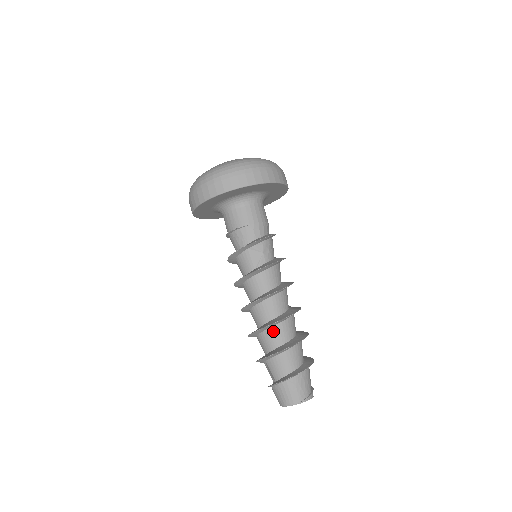
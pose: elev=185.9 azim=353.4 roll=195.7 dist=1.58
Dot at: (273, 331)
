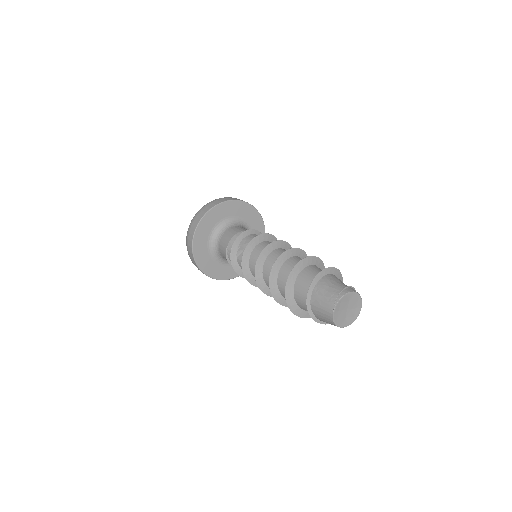
Dot at: (280, 284)
